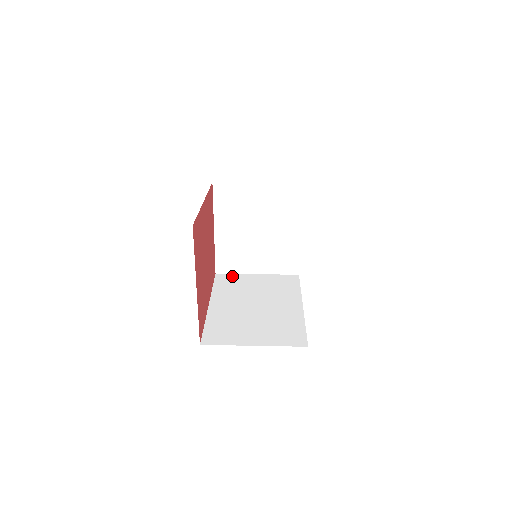
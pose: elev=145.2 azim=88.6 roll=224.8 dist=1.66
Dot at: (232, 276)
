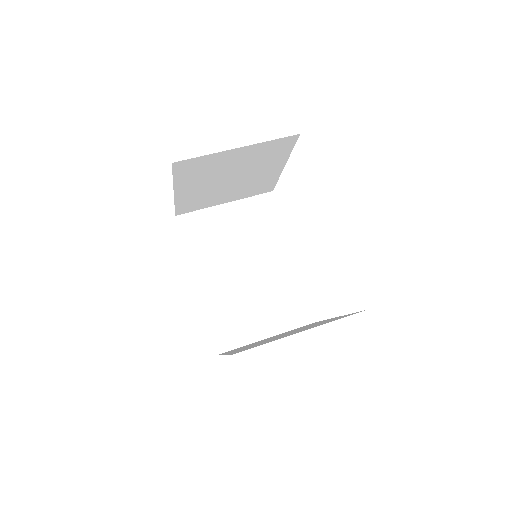
Dot at: (198, 217)
